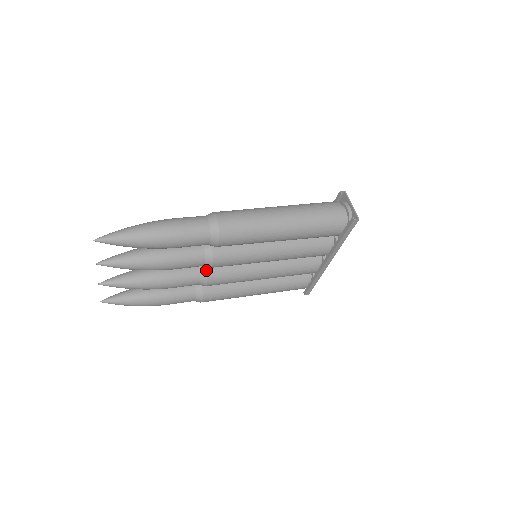
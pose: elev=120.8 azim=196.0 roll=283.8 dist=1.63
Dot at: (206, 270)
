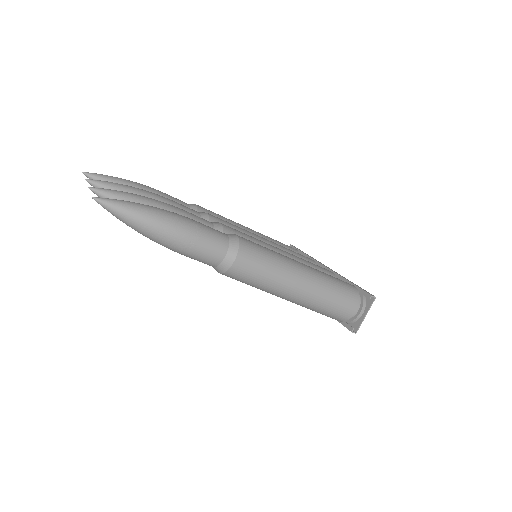
Dot at: occluded
